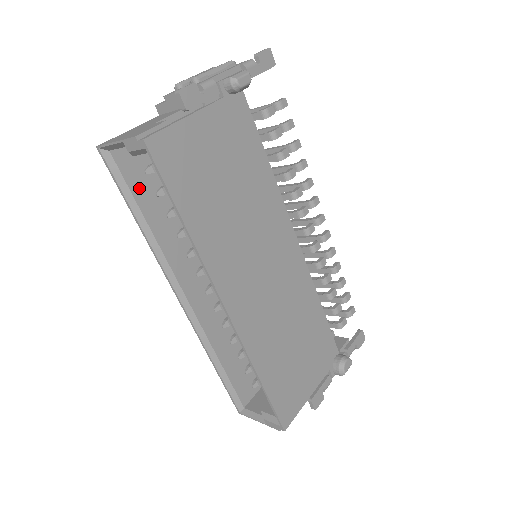
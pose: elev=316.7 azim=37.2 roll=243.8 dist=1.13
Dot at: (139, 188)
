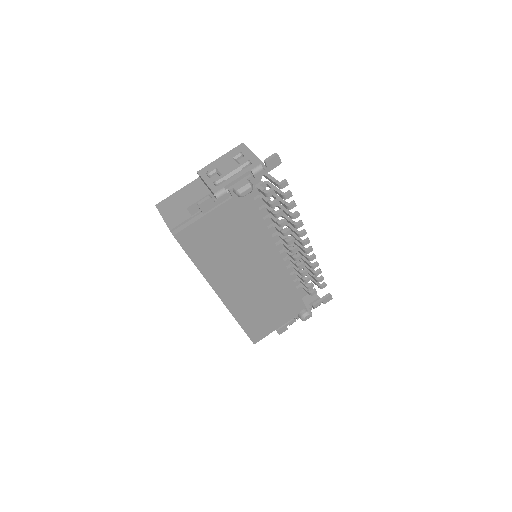
Dot at: occluded
